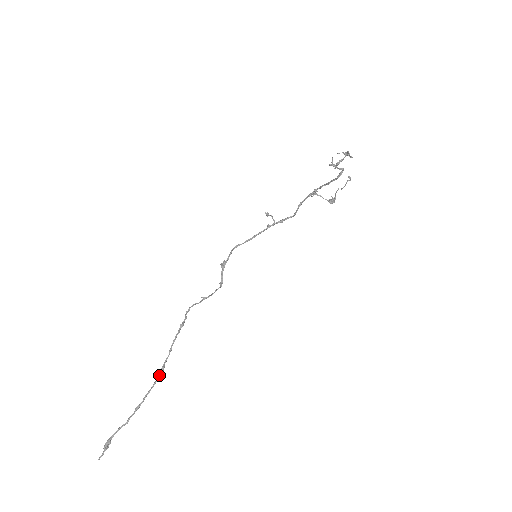
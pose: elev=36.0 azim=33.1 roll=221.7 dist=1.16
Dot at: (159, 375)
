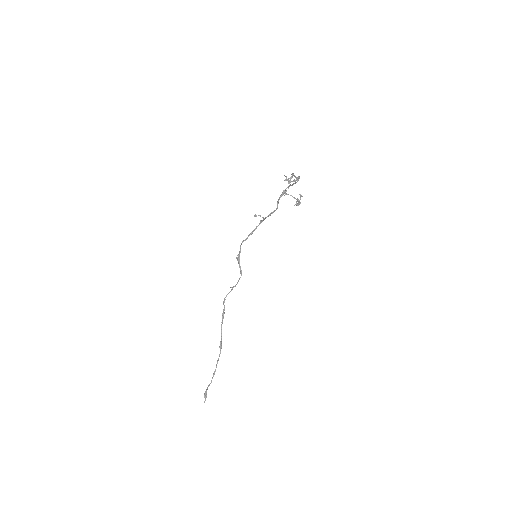
Dot at: (220, 350)
